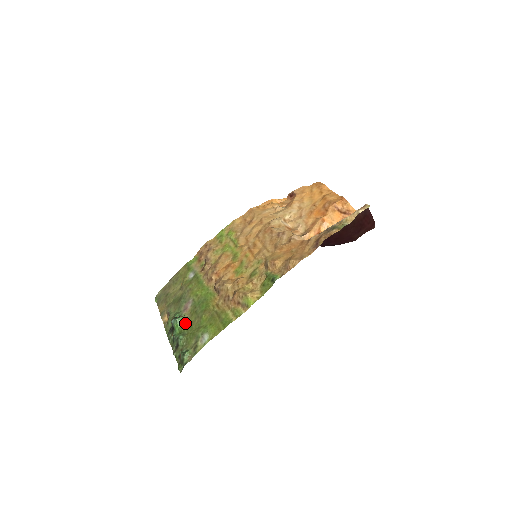
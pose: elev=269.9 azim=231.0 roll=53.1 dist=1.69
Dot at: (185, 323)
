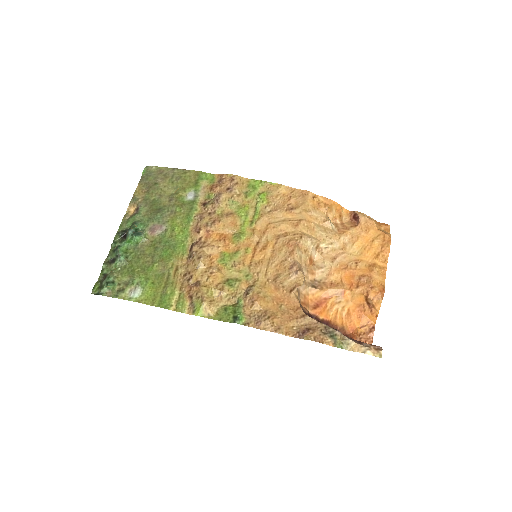
Dot at: (138, 246)
